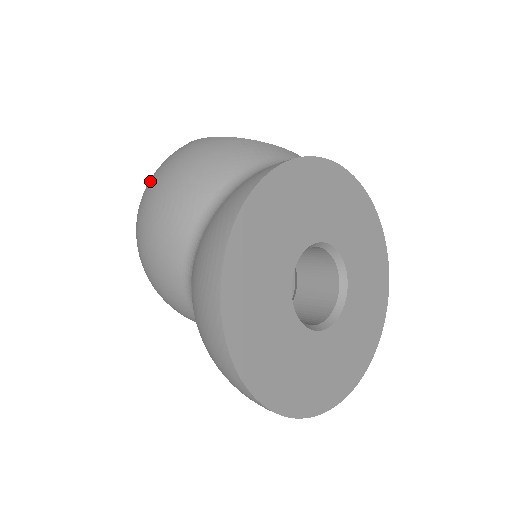
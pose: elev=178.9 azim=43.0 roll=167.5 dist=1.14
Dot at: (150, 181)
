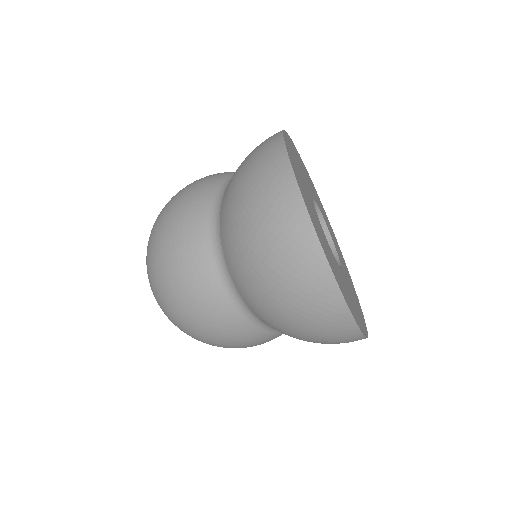
Dot at: occluded
